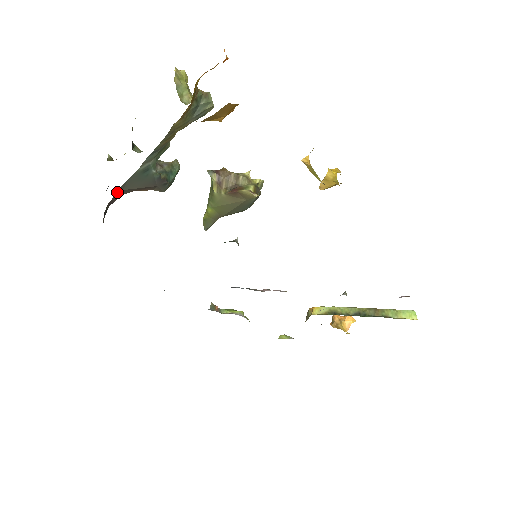
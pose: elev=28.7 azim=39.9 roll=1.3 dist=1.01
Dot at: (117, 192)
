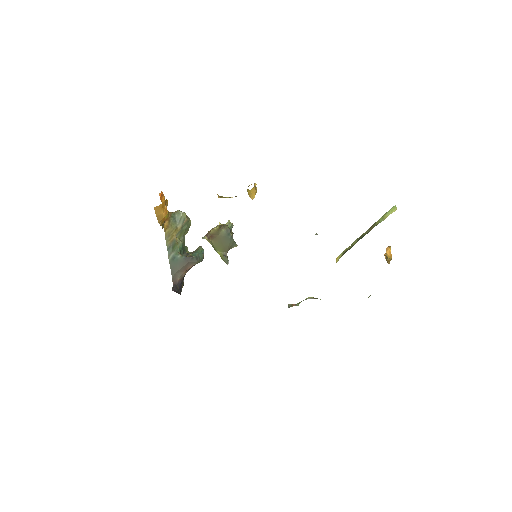
Dot at: (172, 276)
